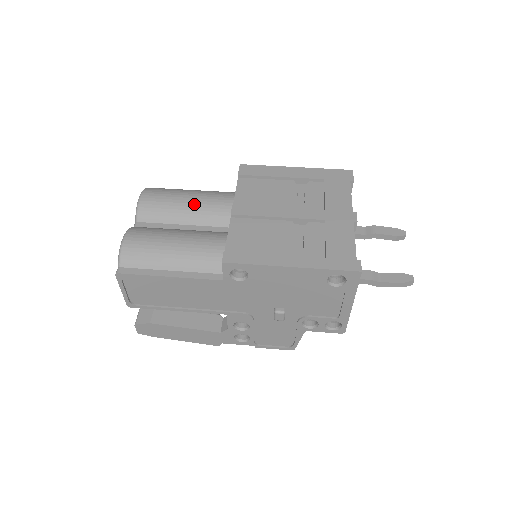
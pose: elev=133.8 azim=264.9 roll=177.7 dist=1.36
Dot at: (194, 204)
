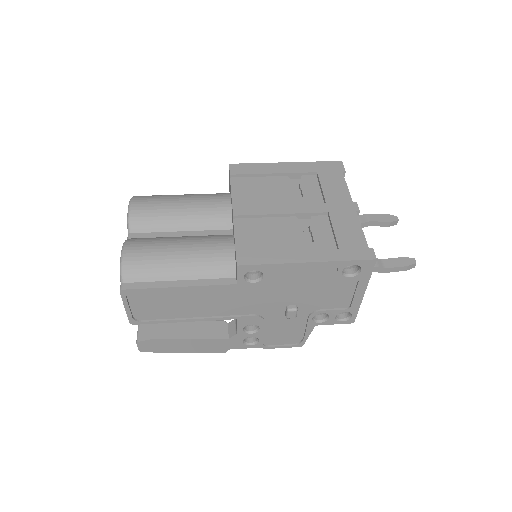
Dot at: (189, 209)
